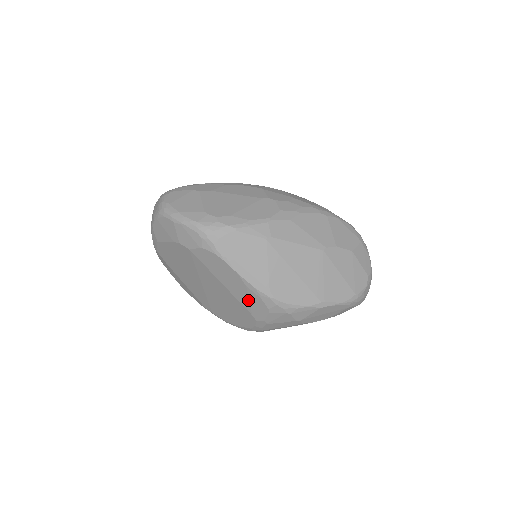
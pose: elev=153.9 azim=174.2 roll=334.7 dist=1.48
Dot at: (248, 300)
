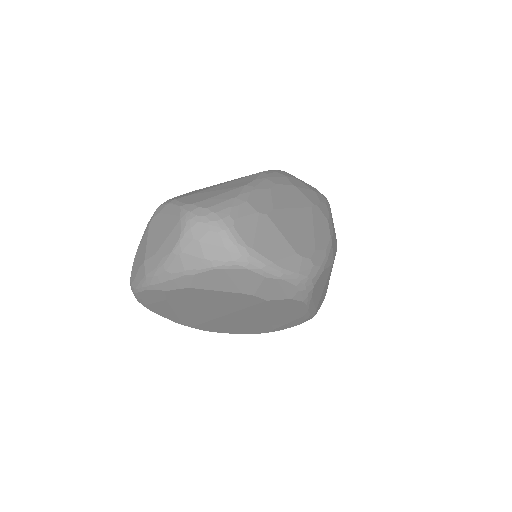
Dot at: (287, 323)
